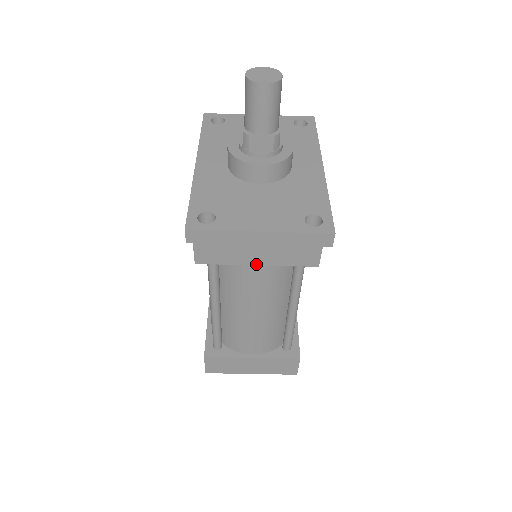
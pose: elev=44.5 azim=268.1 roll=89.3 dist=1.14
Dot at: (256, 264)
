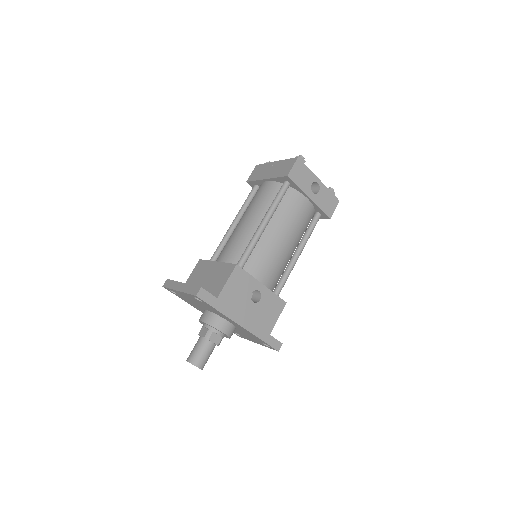
Dot at: occluded
